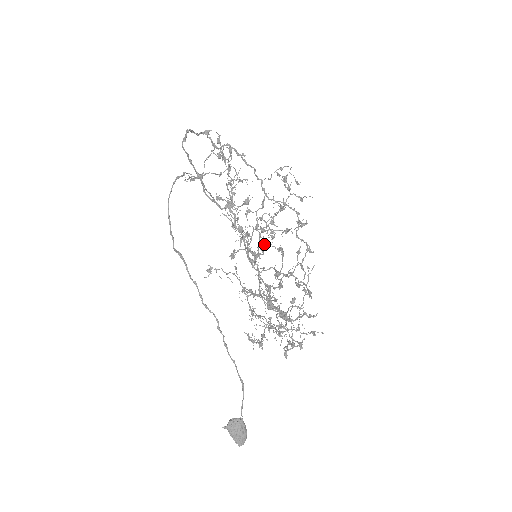
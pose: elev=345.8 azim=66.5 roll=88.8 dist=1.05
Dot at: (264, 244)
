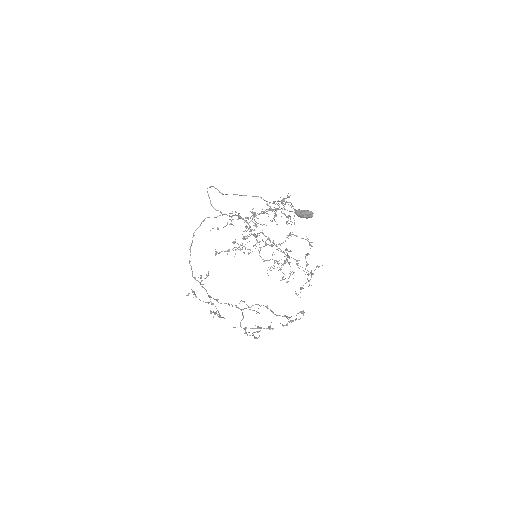
Dot at: occluded
